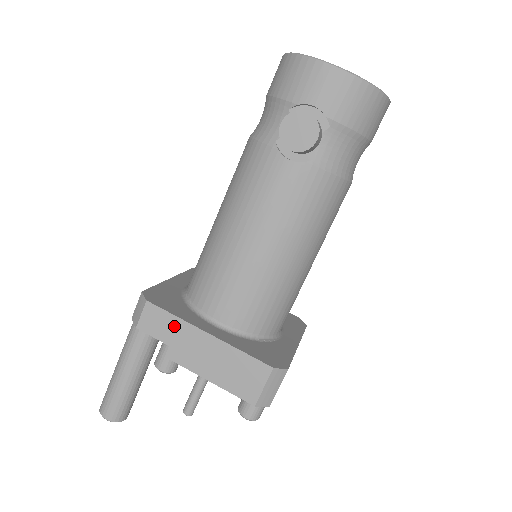
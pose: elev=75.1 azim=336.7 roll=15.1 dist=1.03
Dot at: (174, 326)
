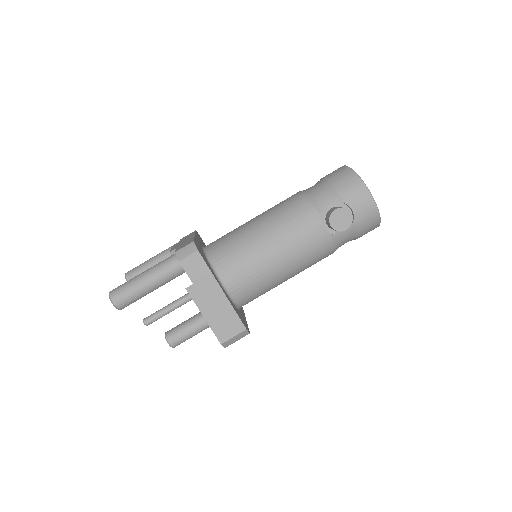
Dot at: (205, 275)
